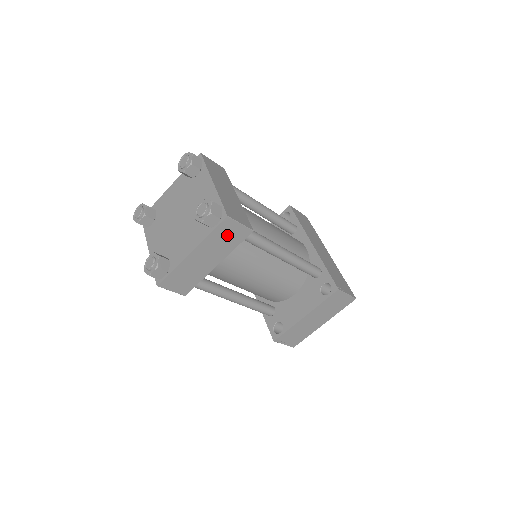
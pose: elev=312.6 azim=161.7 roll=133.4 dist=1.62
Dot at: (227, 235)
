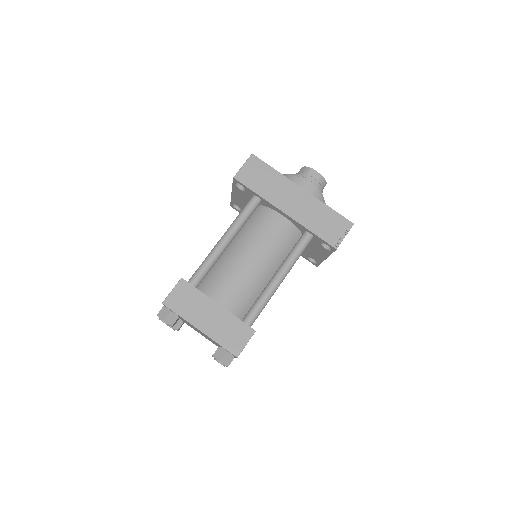
Dot at: occluded
